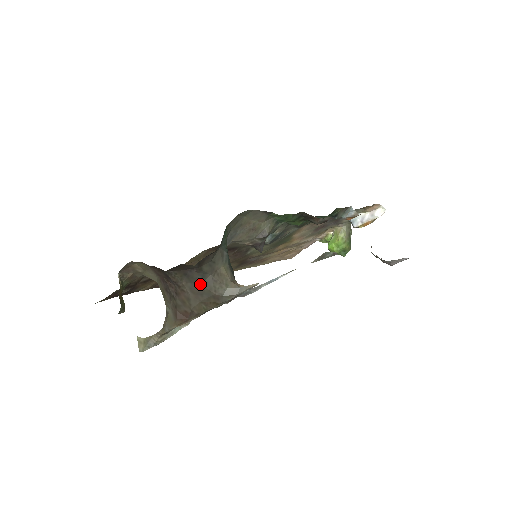
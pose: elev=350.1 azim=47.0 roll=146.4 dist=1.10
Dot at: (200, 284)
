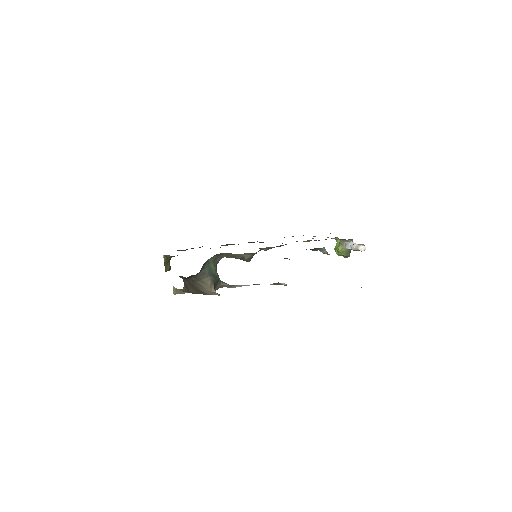
Dot at: (192, 284)
